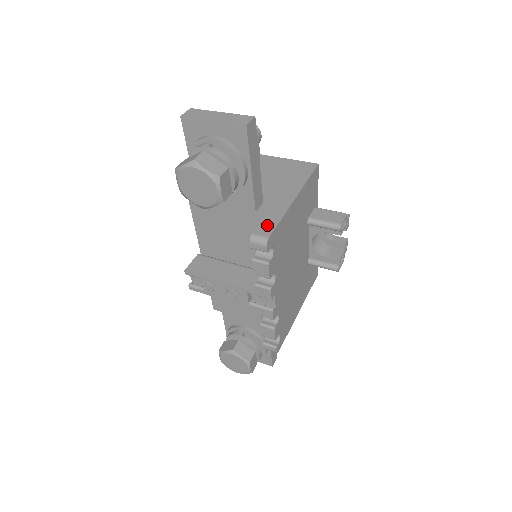
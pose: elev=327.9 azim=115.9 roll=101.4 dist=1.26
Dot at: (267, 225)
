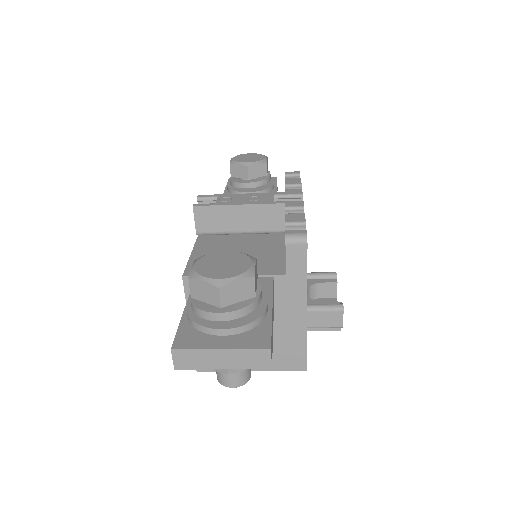
Dot at: occluded
